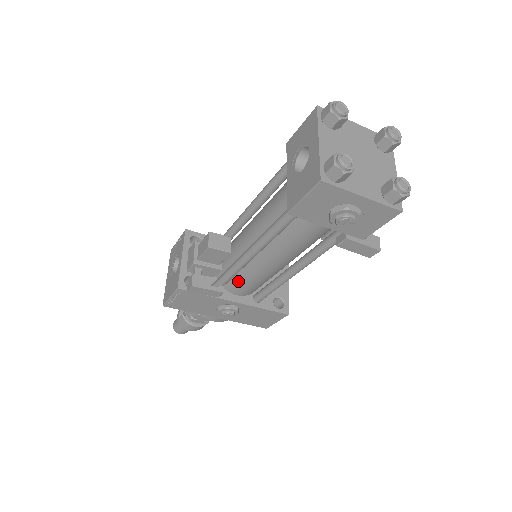
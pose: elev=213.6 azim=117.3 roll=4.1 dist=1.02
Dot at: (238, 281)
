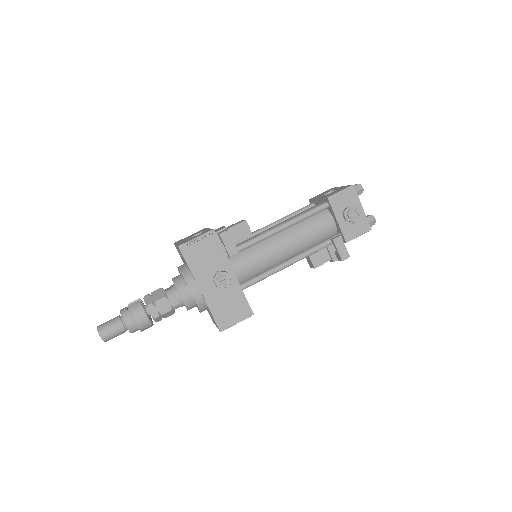
Dot at: (246, 256)
